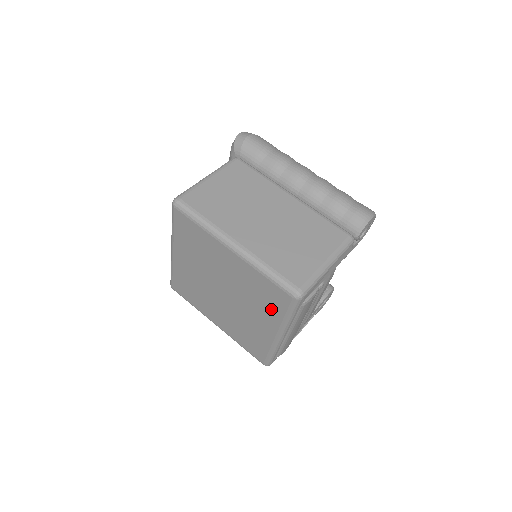
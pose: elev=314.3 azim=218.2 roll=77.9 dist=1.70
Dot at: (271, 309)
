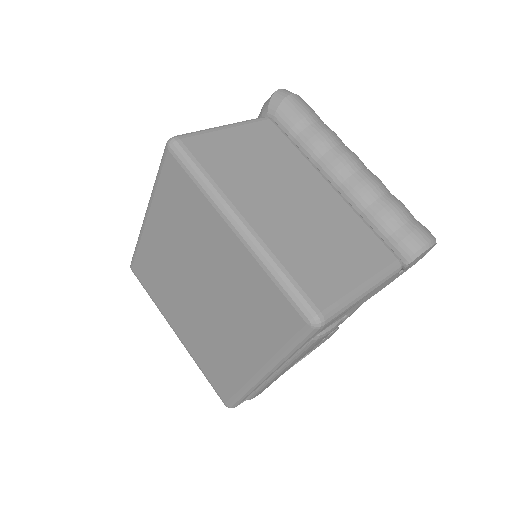
Dot at: (265, 332)
